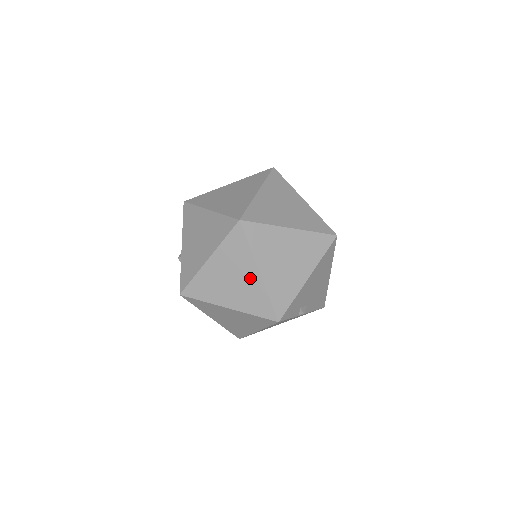
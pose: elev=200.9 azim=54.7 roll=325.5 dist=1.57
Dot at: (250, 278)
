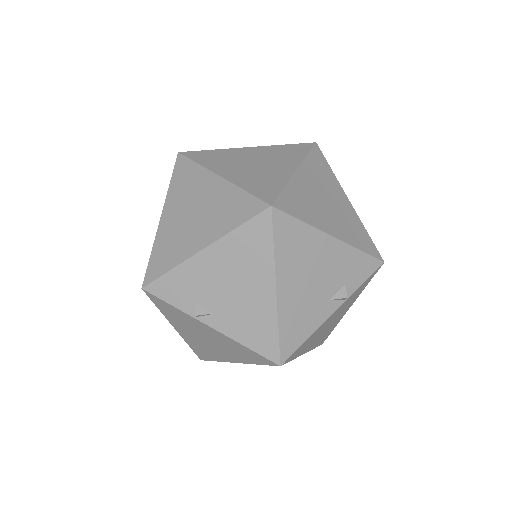
Dot at: occluded
